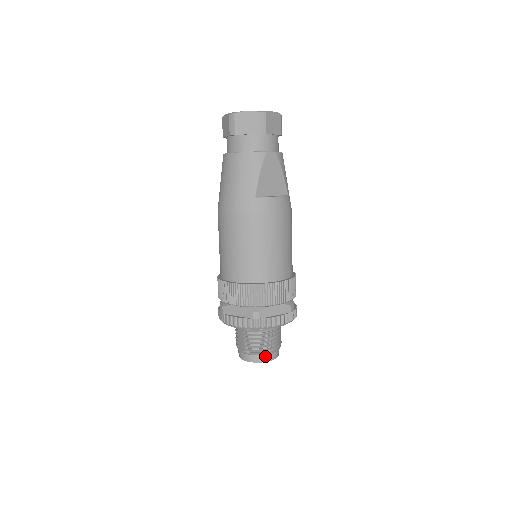
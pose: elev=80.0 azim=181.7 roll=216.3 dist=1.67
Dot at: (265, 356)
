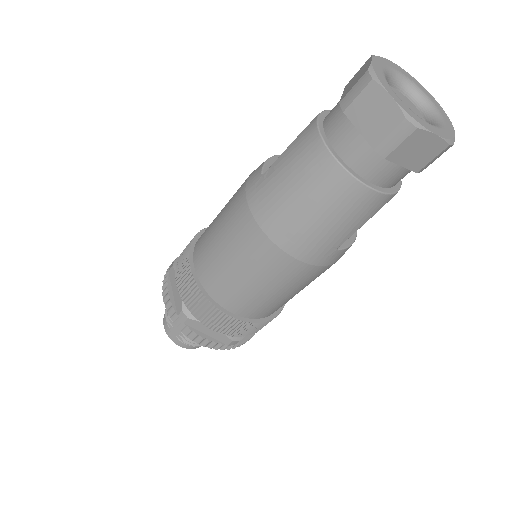
Dot at: occluded
